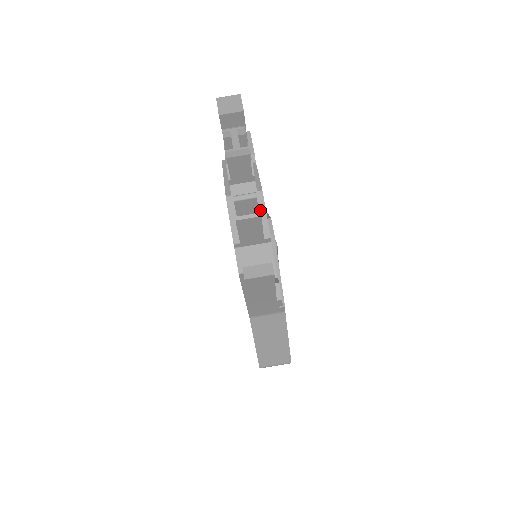
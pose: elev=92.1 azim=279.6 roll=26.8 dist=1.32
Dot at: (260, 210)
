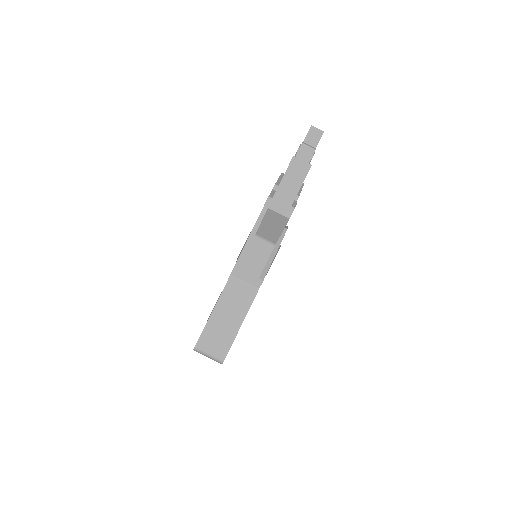
Dot at: occluded
